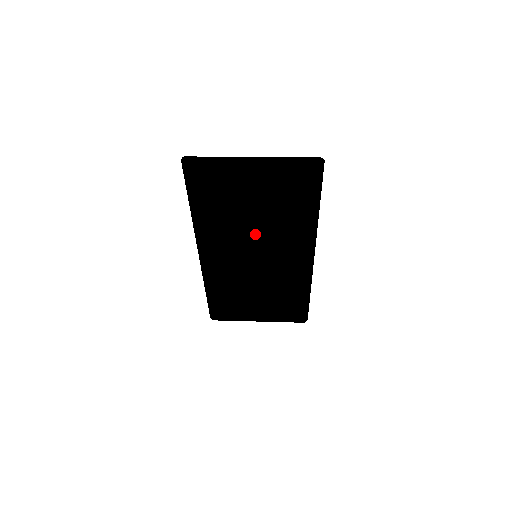
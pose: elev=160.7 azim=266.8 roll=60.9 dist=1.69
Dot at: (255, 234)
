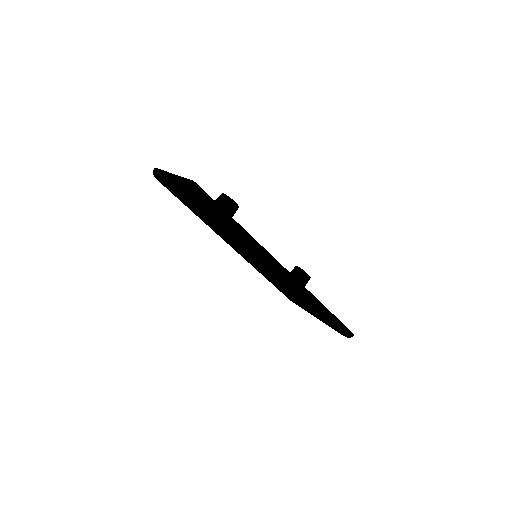
Dot at: (229, 238)
